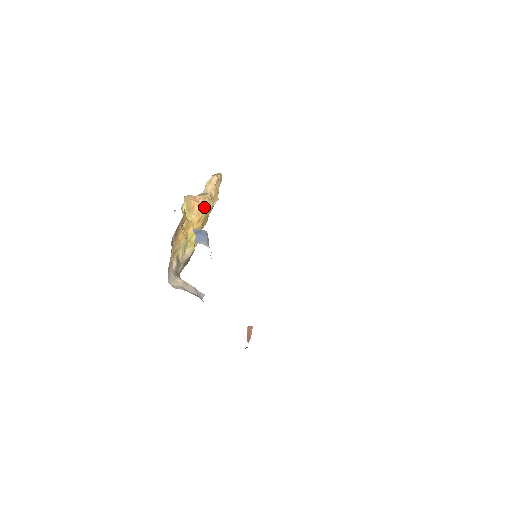
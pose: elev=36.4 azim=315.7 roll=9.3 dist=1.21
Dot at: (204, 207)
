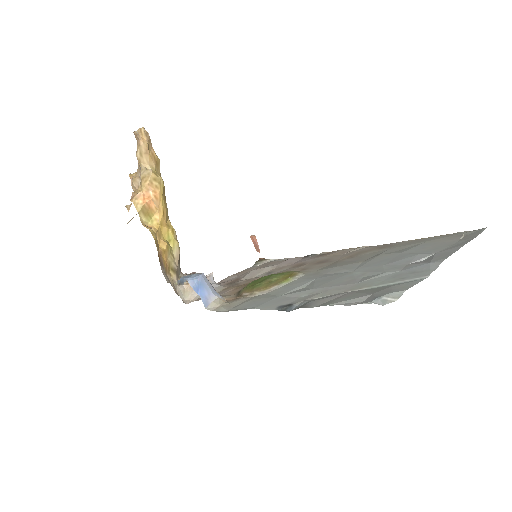
Dot at: (158, 195)
